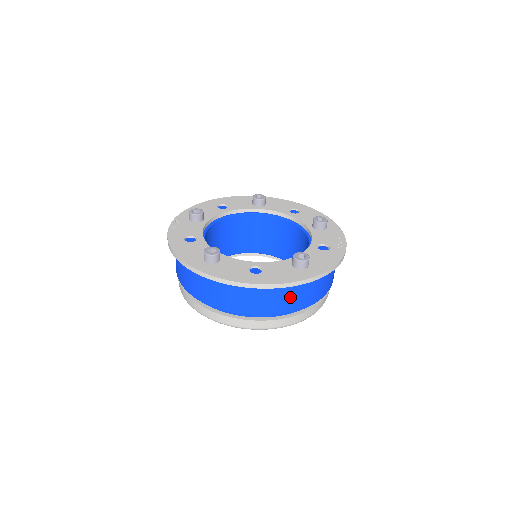
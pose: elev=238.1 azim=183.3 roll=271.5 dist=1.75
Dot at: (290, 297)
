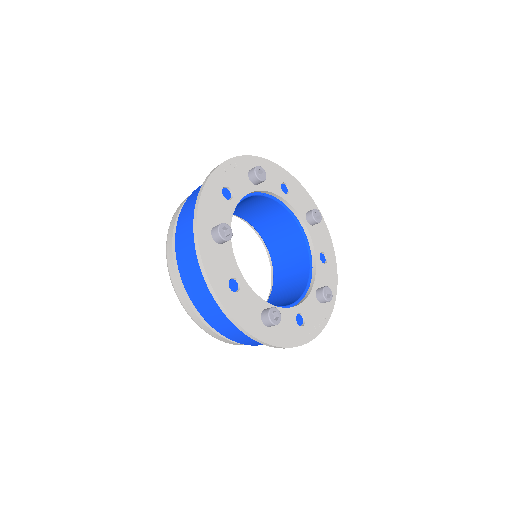
Dot at: (232, 328)
